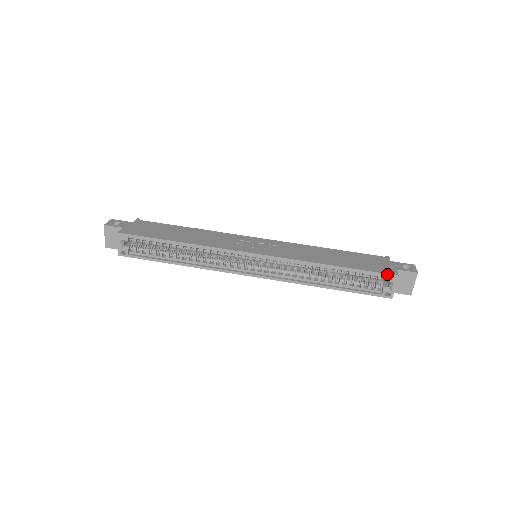
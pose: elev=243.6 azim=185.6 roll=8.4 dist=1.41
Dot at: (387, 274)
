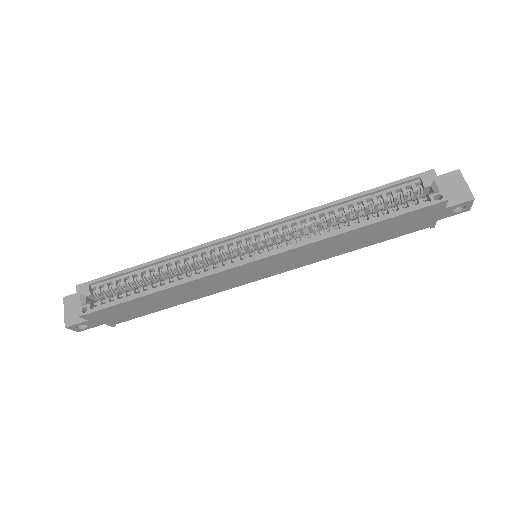
Dot at: (418, 174)
